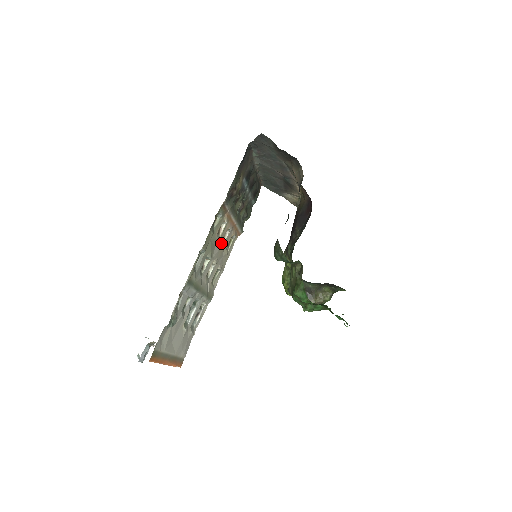
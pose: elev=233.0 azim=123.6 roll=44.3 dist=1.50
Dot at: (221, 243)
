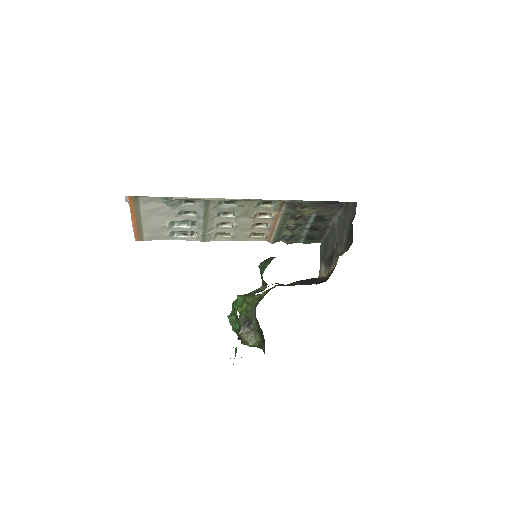
Dot at: (253, 223)
